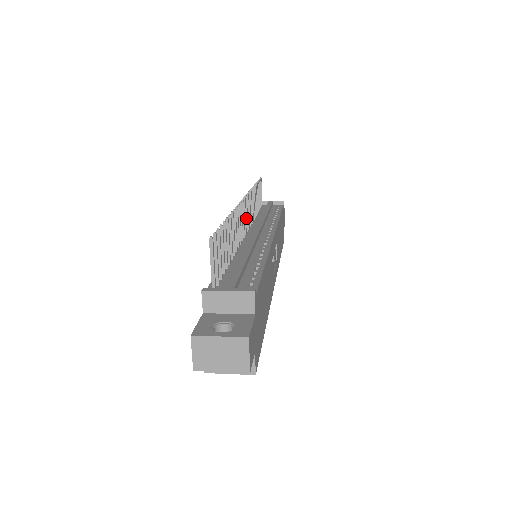
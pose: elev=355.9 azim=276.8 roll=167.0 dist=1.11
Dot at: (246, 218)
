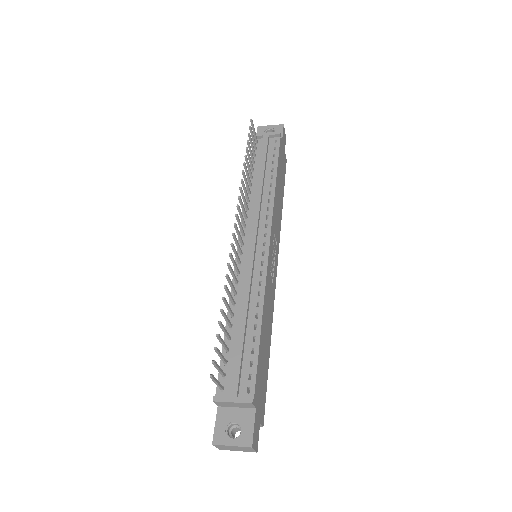
Dot at: (241, 228)
